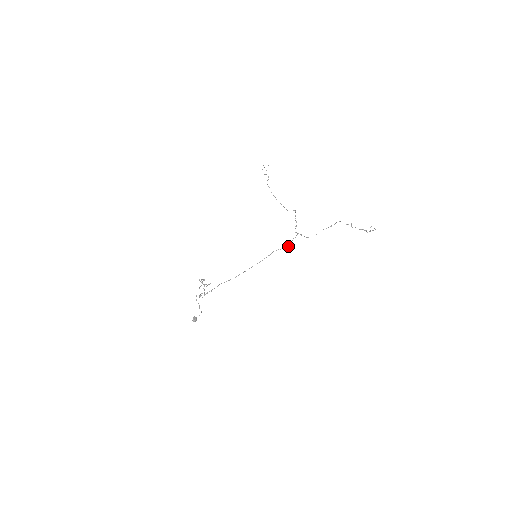
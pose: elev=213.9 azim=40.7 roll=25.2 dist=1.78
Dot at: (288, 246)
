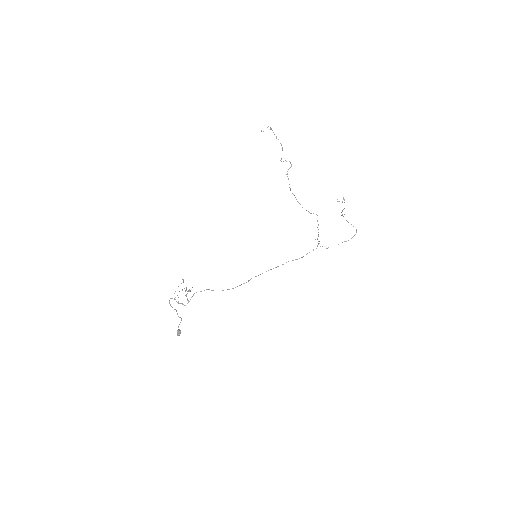
Dot at: occluded
